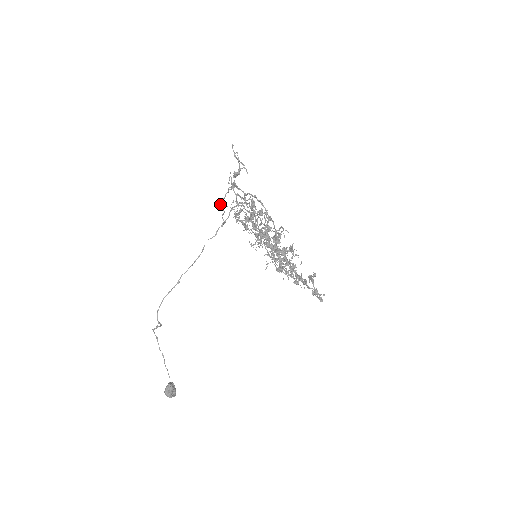
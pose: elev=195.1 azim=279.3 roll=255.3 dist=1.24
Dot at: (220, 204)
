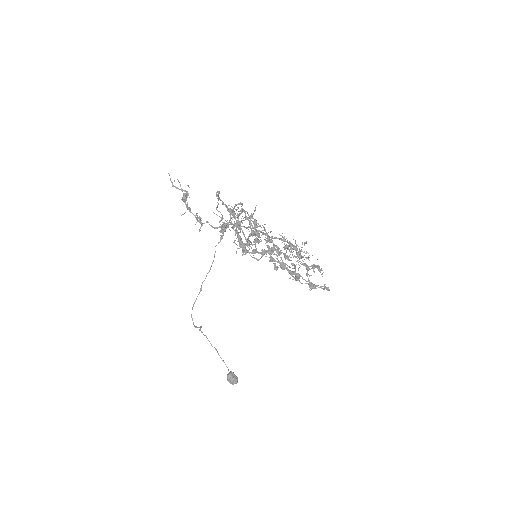
Dot at: (218, 211)
